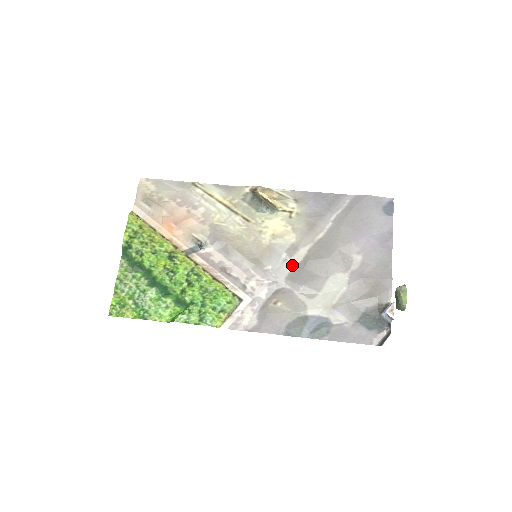
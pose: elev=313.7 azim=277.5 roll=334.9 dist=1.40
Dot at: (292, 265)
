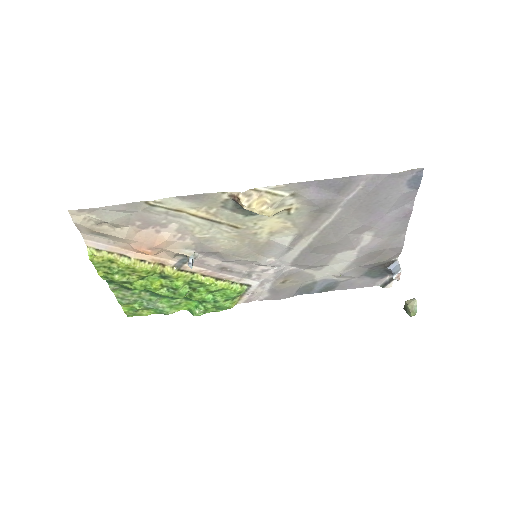
Dot at: (296, 252)
